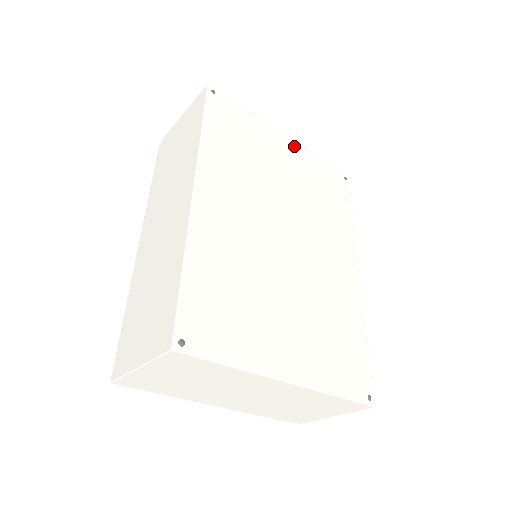
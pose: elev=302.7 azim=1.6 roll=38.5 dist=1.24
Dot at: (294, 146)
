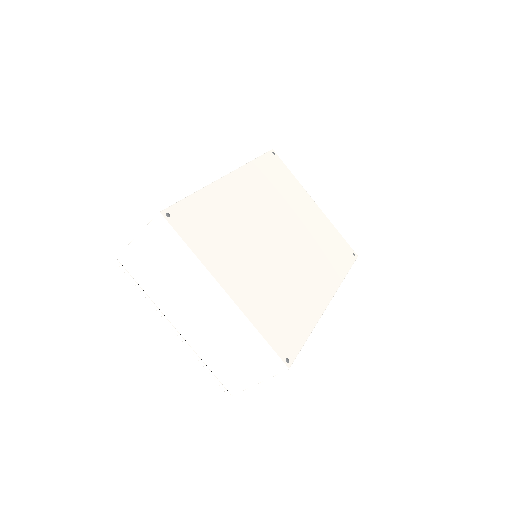
Dot at: (319, 211)
